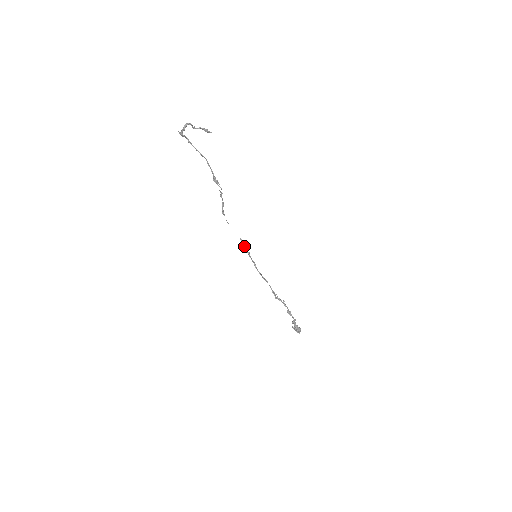
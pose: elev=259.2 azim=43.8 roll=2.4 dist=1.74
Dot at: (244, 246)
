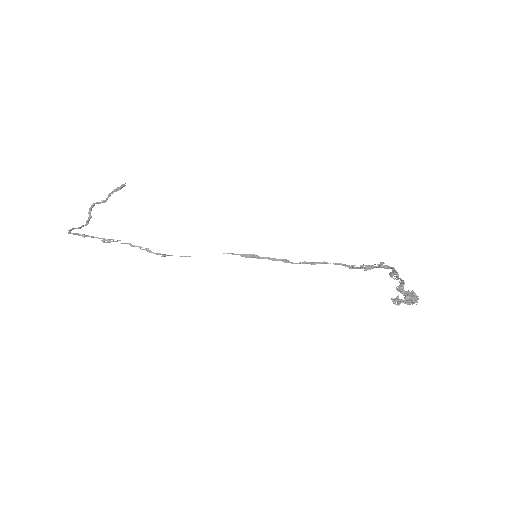
Dot at: (243, 256)
